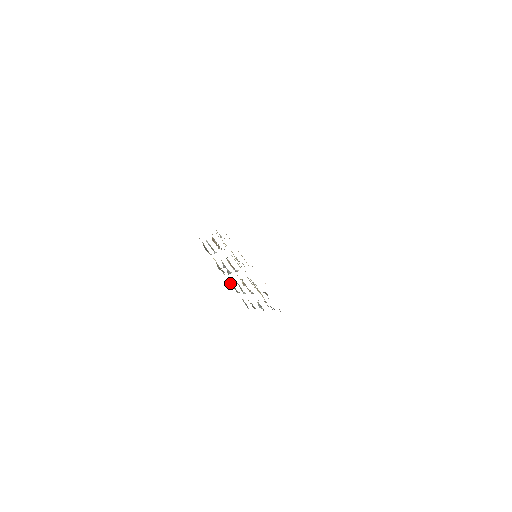
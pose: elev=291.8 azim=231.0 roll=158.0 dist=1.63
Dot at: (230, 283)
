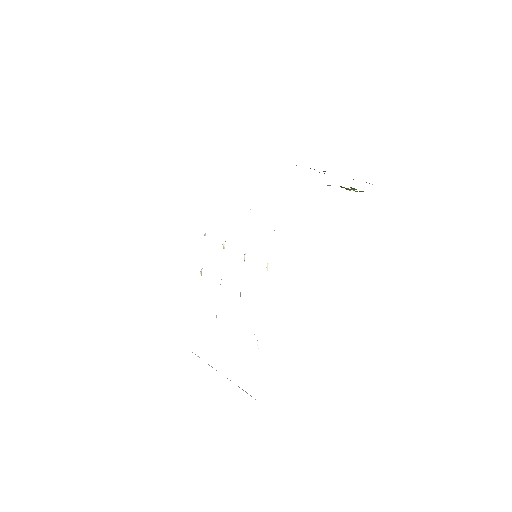
Dot at: occluded
